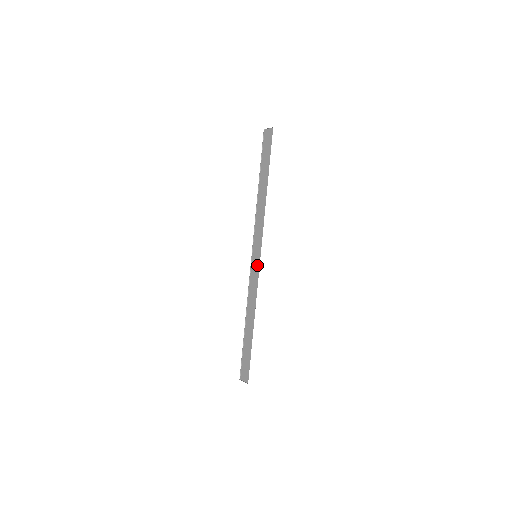
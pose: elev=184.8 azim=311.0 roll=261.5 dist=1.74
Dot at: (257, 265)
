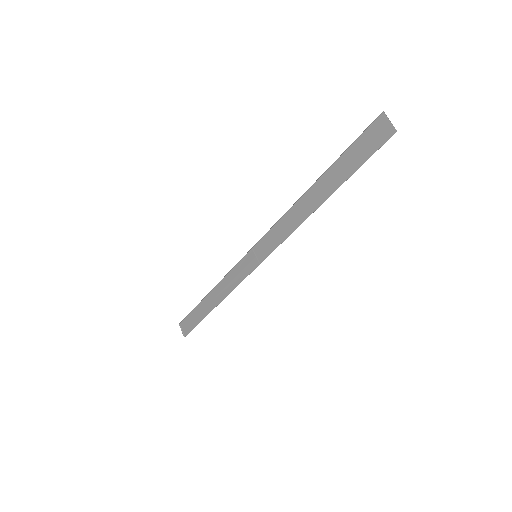
Dot at: (251, 266)
